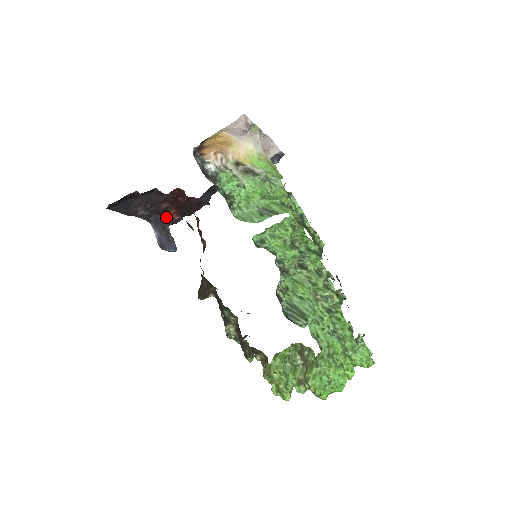
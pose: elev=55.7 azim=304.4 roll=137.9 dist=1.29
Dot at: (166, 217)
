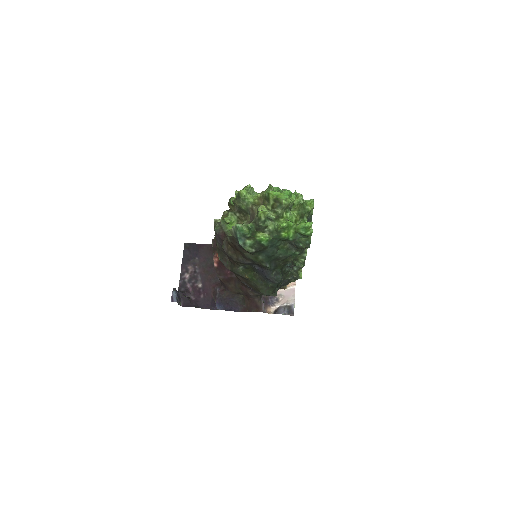
Dot at: (189, 297)
